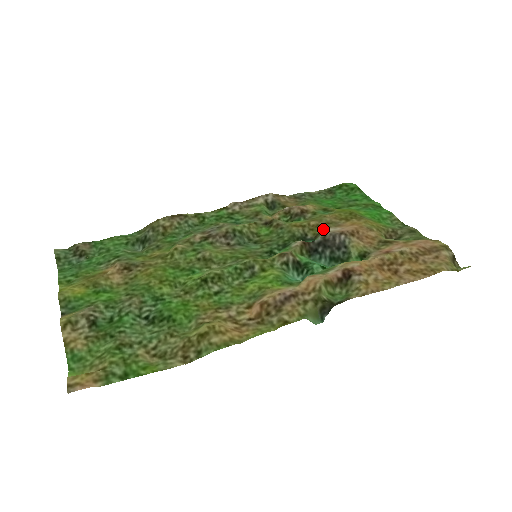
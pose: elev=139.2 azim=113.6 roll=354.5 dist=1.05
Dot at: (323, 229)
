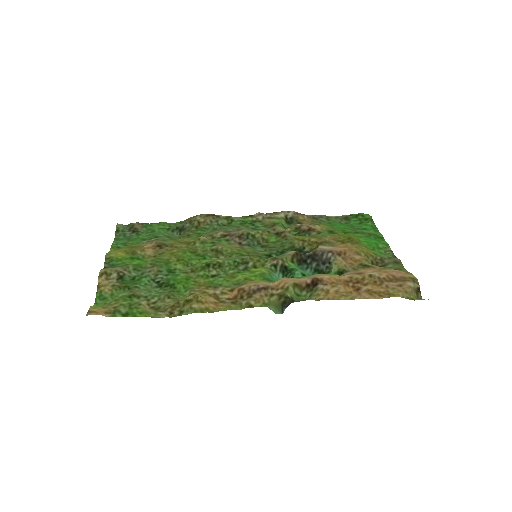
Dot at: (319, 246)
